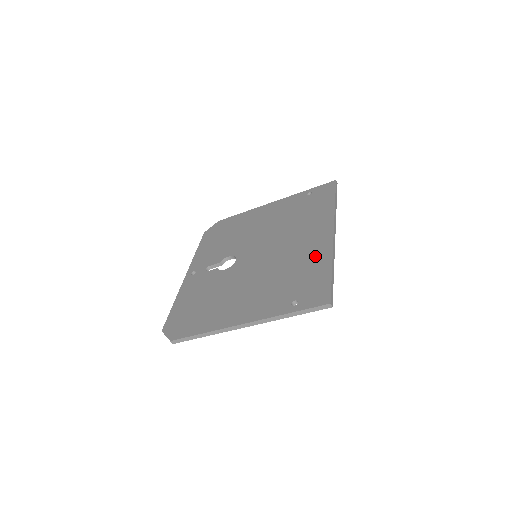
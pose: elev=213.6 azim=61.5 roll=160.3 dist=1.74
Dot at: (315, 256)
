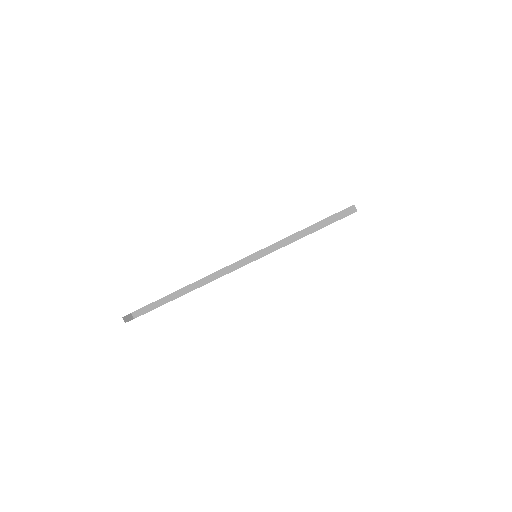
Dot at: occluded
